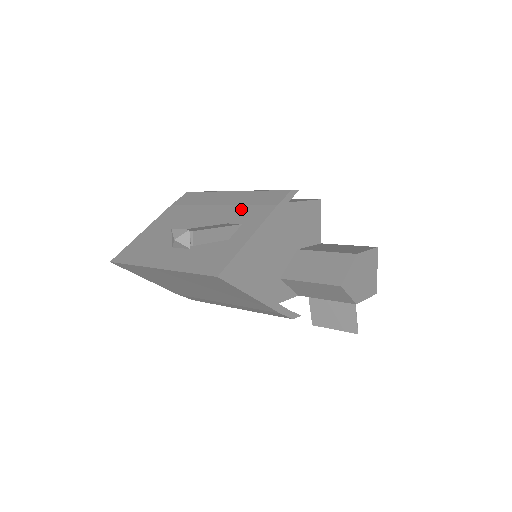
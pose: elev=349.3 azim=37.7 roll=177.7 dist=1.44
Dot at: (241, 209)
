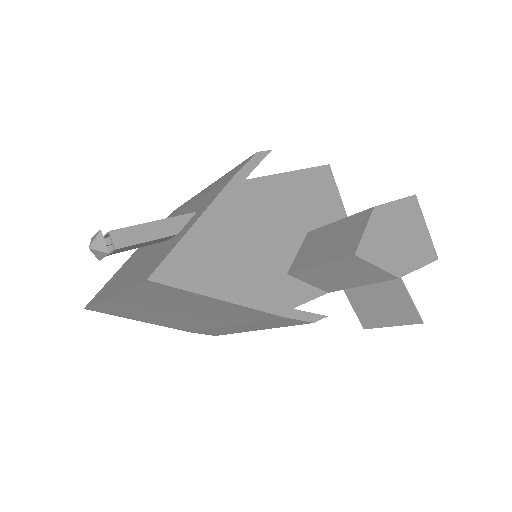
Dot at: (203, 198)
